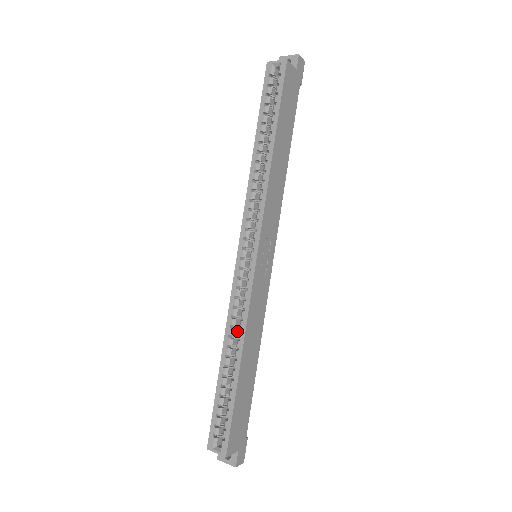
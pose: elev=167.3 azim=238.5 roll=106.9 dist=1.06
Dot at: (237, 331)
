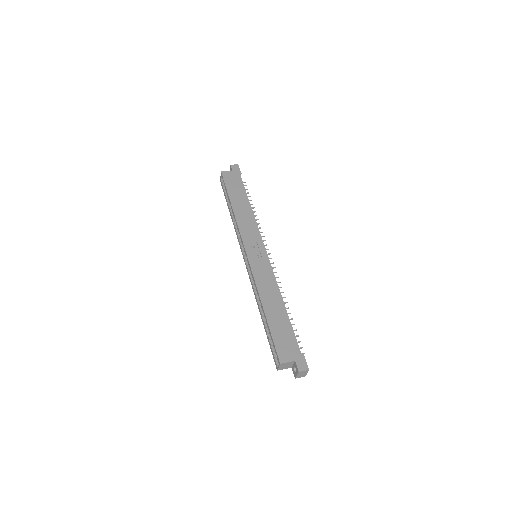
Dot at: occluded
